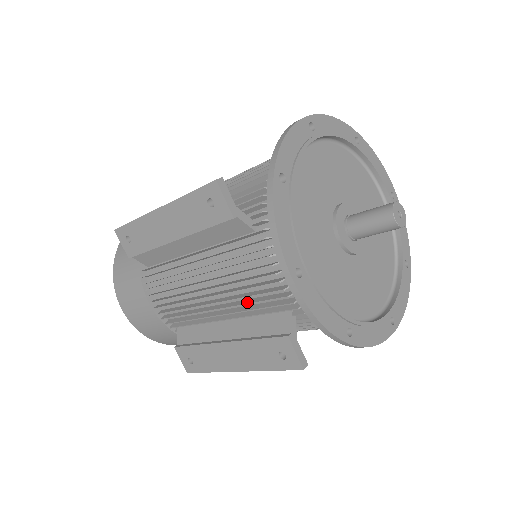
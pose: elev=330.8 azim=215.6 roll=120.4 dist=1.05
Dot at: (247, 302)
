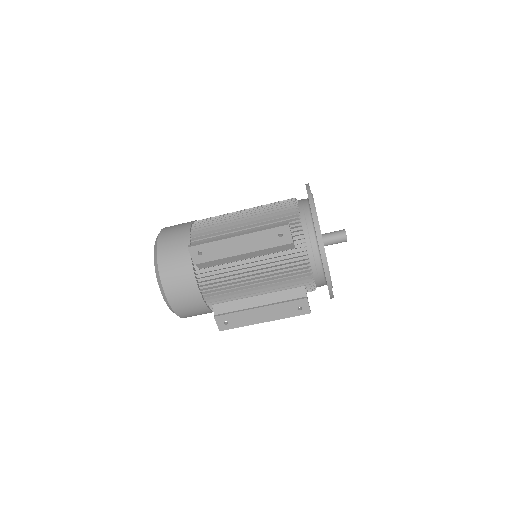
Dot at: (282, 284)
